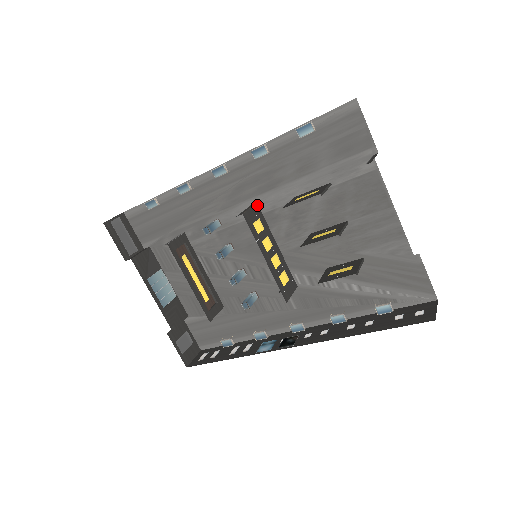
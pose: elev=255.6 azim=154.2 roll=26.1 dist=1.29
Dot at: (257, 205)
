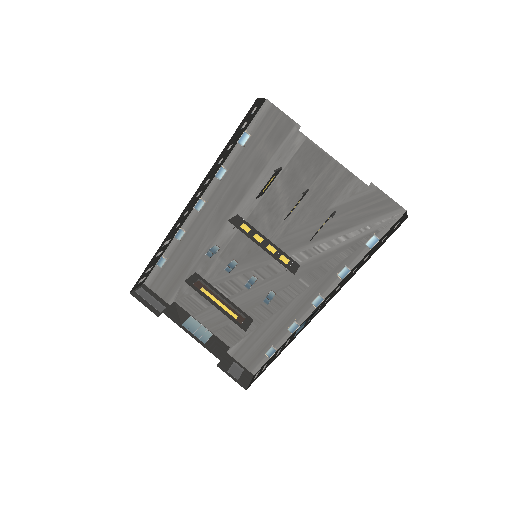
Dot at: (238, 216)
